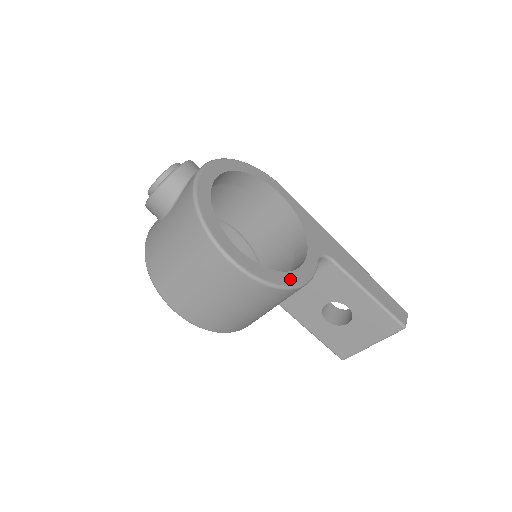
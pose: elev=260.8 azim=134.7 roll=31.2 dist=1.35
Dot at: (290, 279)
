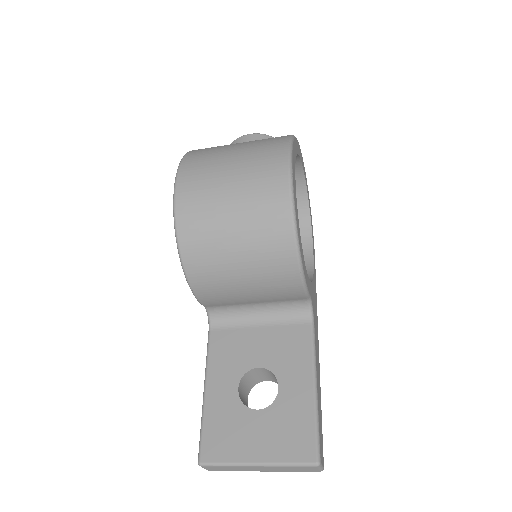
Dot at: (300, 243)
